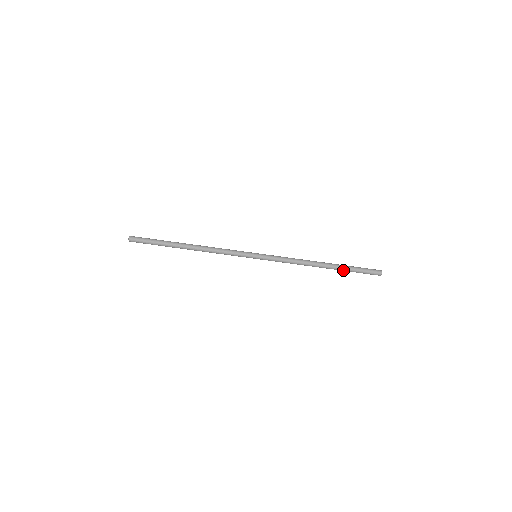
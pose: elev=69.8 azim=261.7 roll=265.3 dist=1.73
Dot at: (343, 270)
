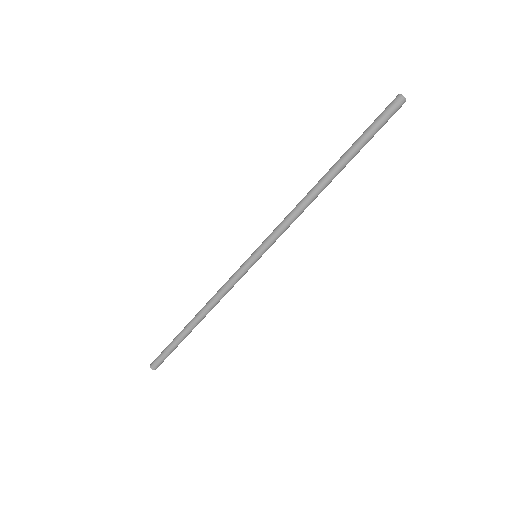
Dot at: (353, 154)
